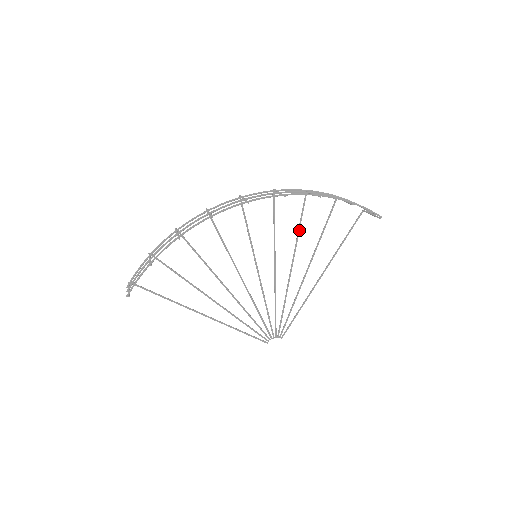
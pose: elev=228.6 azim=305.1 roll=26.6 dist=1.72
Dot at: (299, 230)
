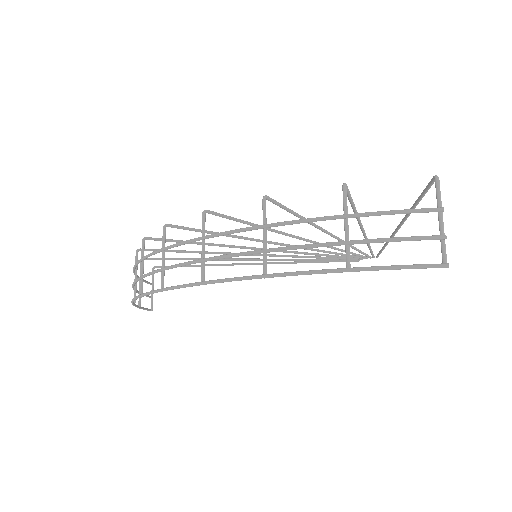
Dot at: occluded
